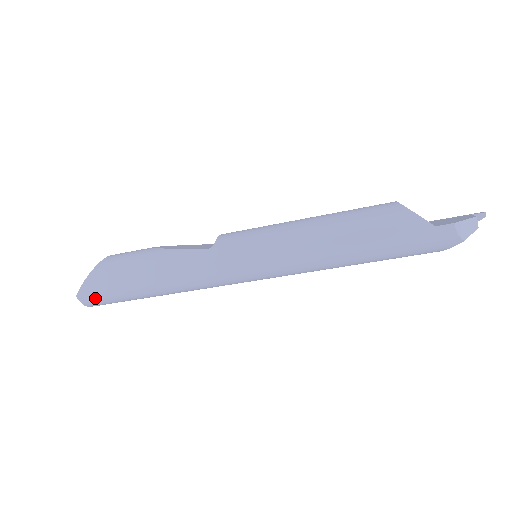
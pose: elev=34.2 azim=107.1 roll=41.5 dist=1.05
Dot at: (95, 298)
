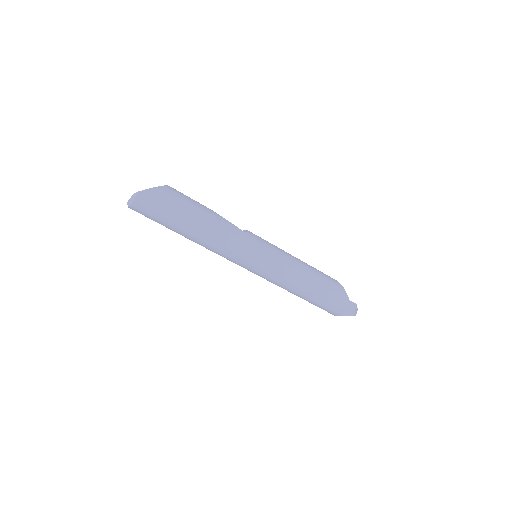
Dot at: (150, 203)
